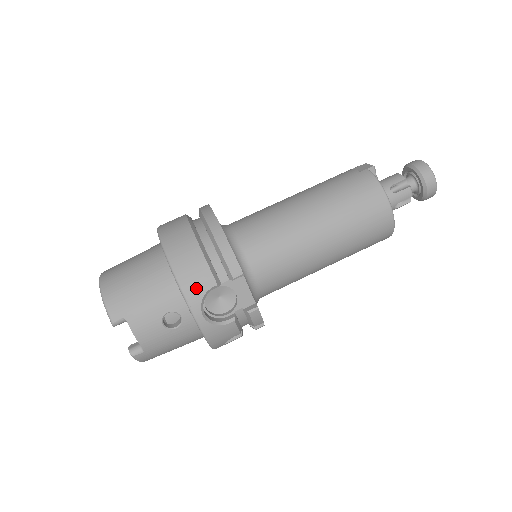
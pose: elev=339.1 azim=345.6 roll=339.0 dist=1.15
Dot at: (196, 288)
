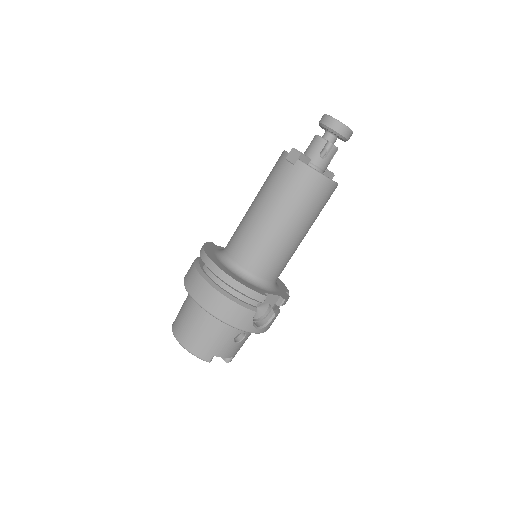
Dot at: (245, 322)
